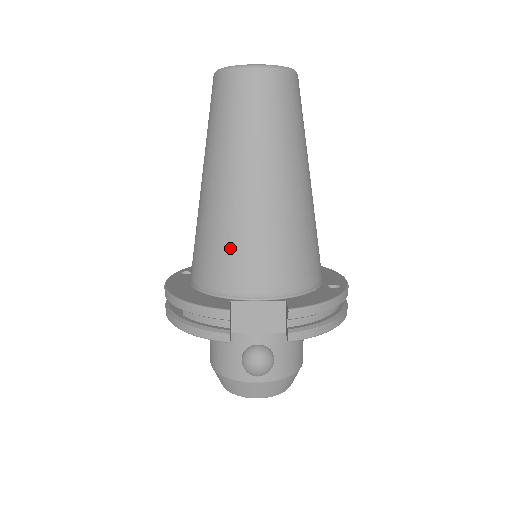
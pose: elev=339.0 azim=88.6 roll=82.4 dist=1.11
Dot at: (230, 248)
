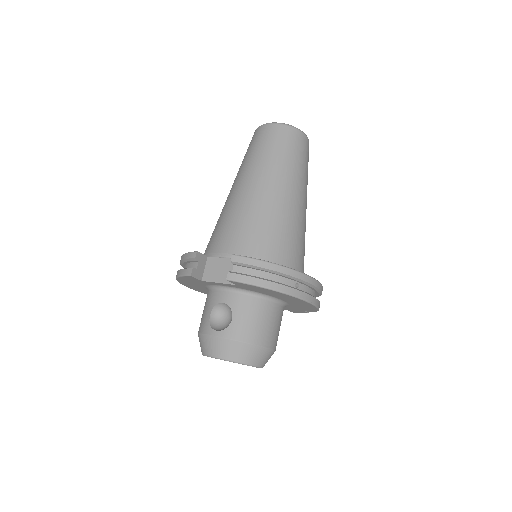
Dot at: (221, 225)
